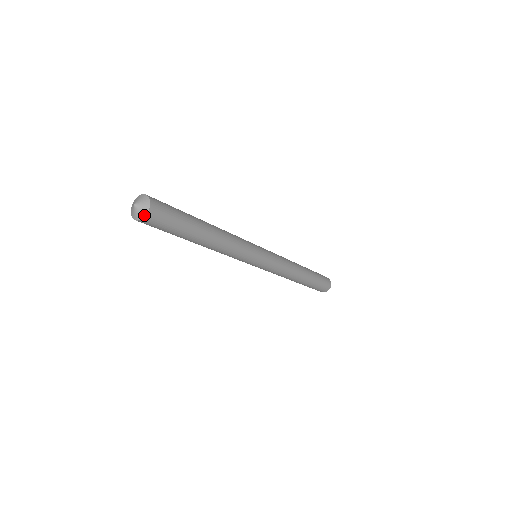
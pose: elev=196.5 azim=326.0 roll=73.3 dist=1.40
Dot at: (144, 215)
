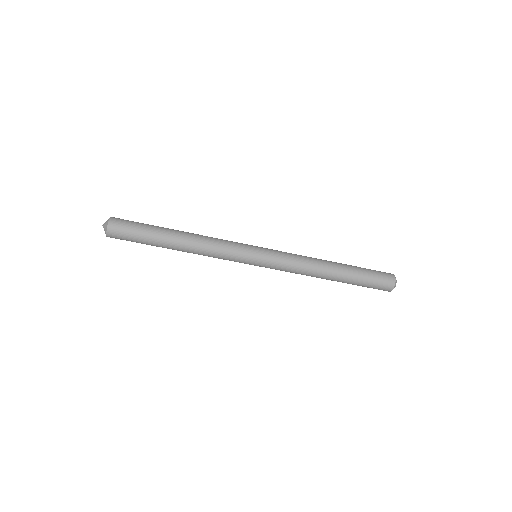
Dot at: (107, 224)
